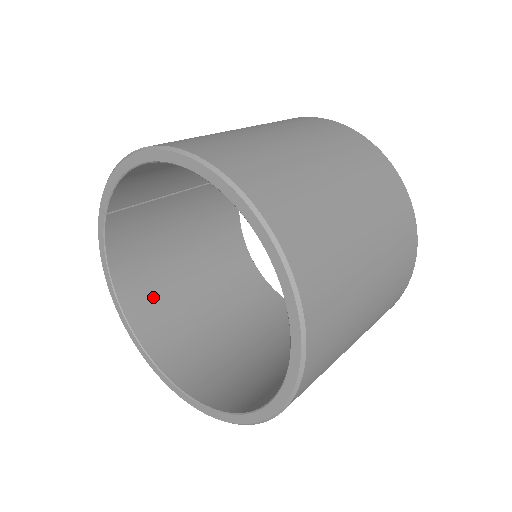
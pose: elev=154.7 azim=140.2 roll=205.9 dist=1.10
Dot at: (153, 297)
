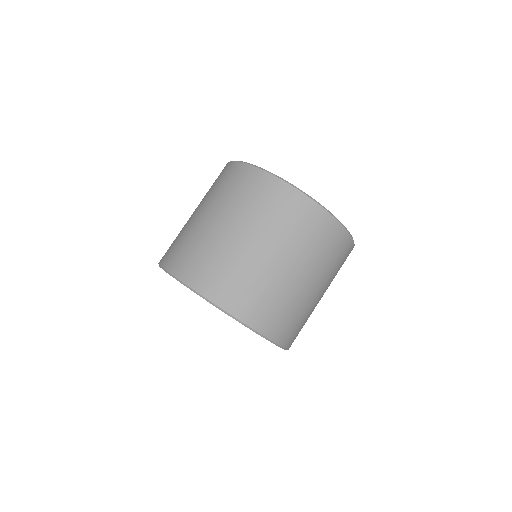
Dot at: occluded
